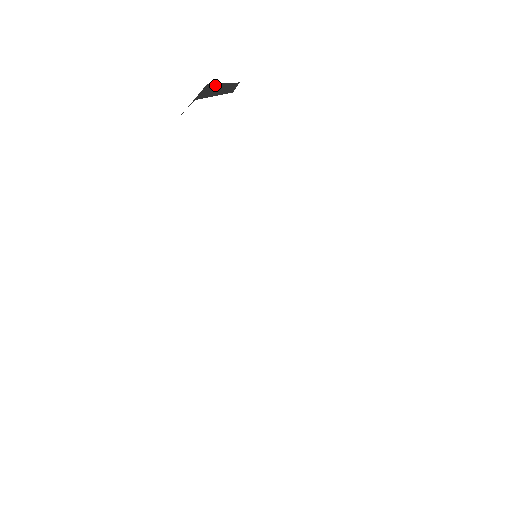
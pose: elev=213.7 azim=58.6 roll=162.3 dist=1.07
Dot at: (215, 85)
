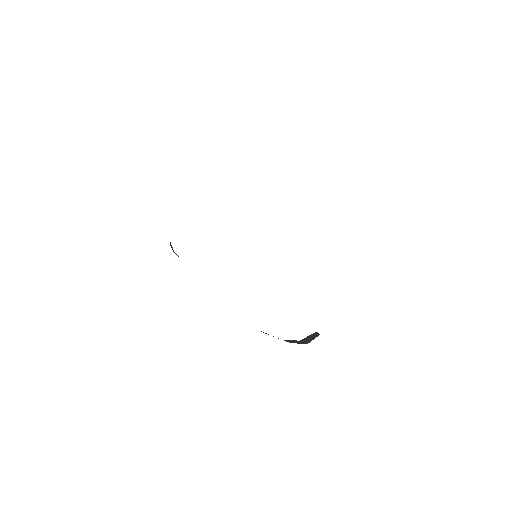
Dot at: occluded
